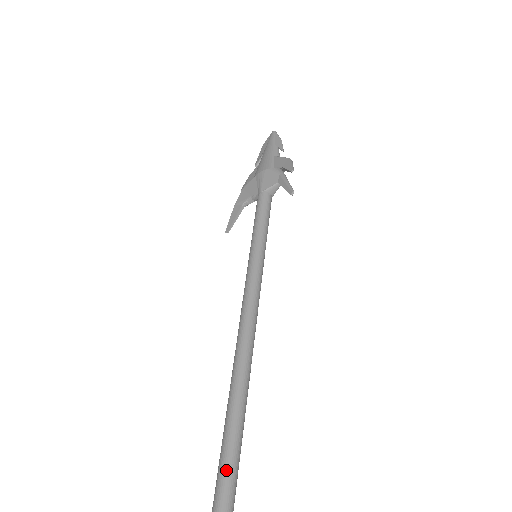
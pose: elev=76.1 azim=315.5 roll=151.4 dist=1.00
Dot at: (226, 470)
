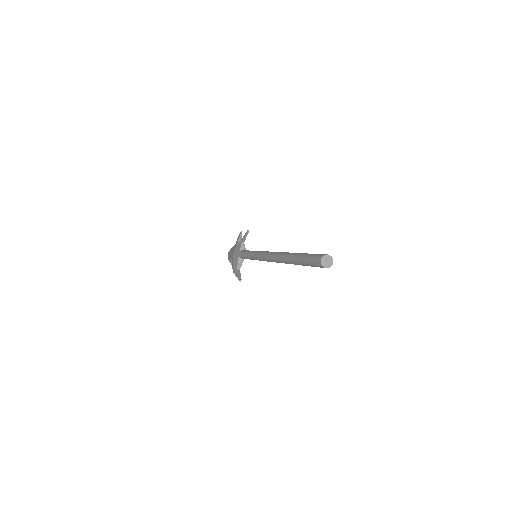
Dot at: (302, 255)
